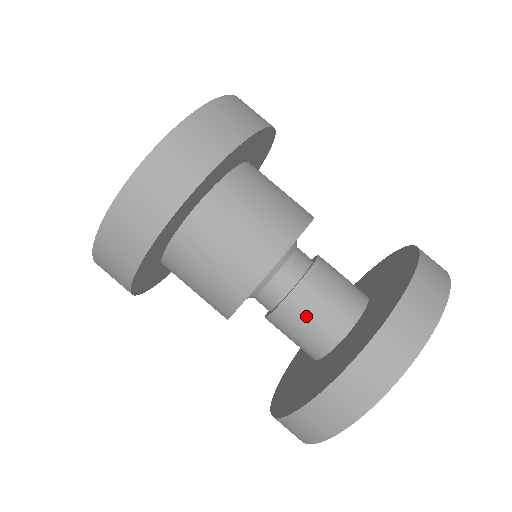
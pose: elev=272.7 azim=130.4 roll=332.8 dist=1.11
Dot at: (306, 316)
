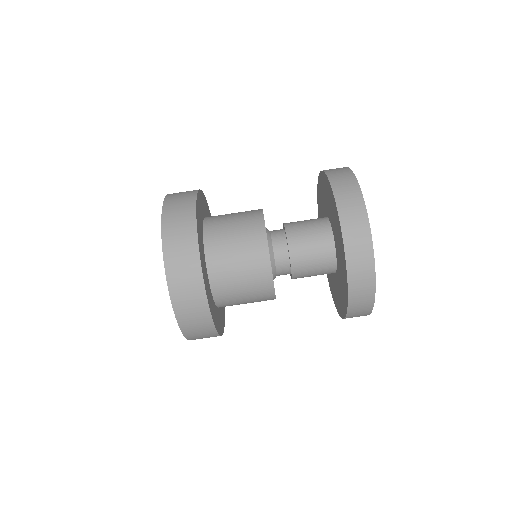
Dot at: (305, 238)
